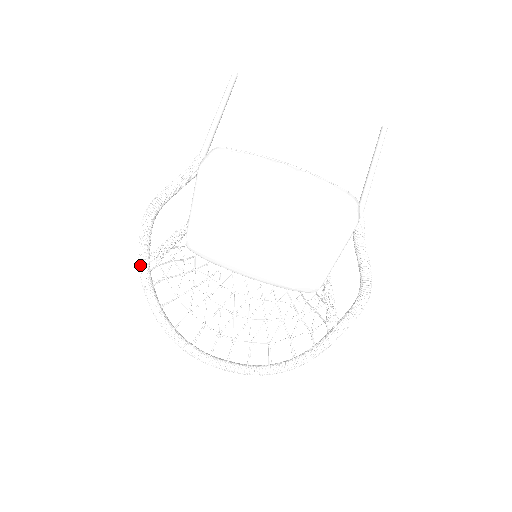
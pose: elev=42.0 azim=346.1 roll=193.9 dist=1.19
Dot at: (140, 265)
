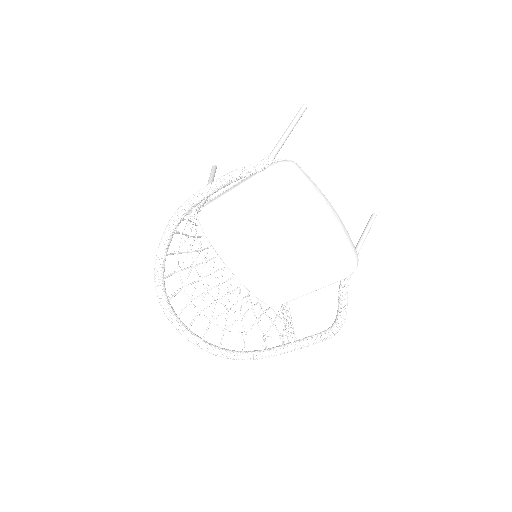
Dot at: (179, 212)
